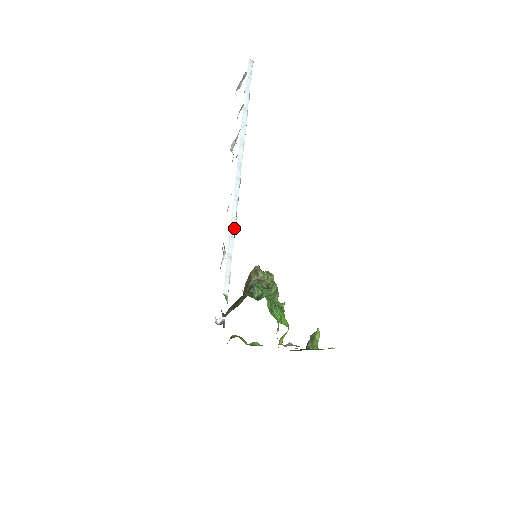
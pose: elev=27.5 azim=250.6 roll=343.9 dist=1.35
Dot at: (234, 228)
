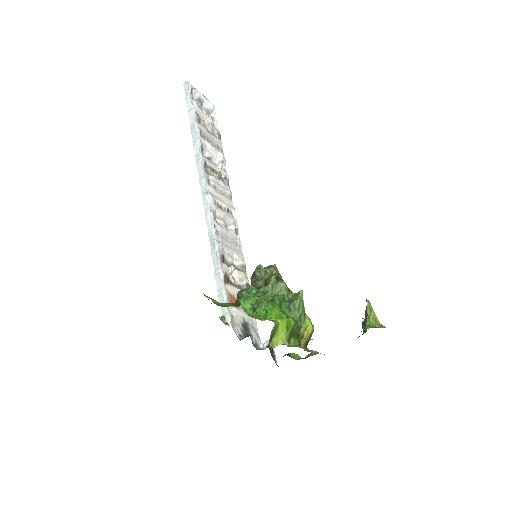
Dot at: (214, 242)
